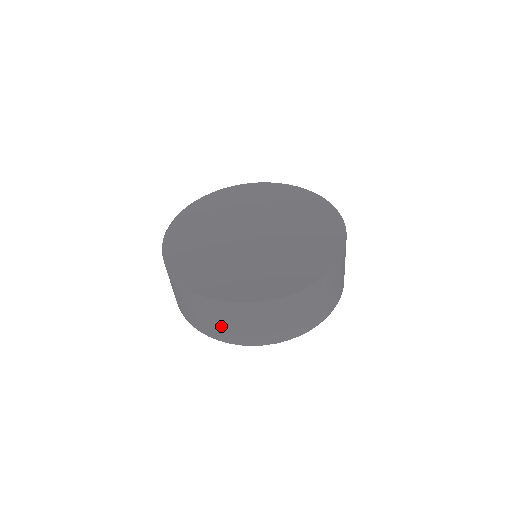
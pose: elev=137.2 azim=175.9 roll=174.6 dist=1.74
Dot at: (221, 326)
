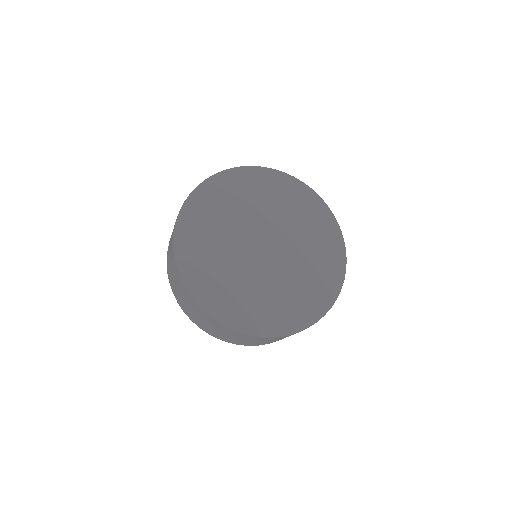
Dot at: occluded
